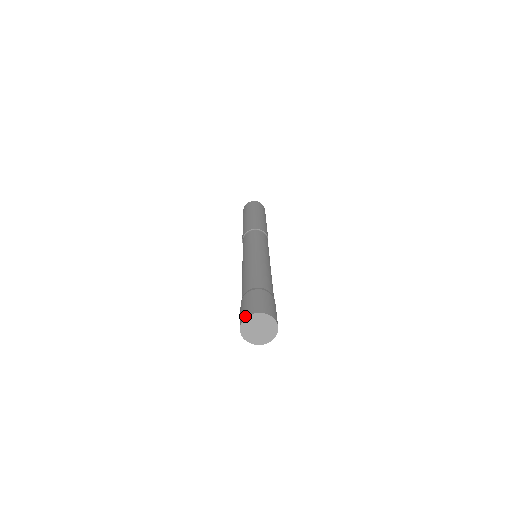
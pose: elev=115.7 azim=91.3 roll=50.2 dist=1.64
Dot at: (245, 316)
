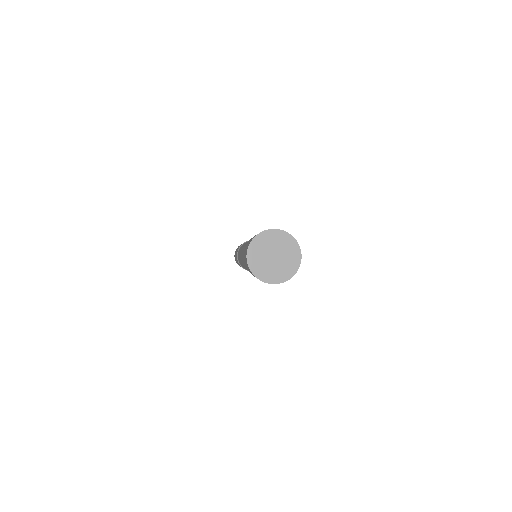
Dot at: (246, 262)
